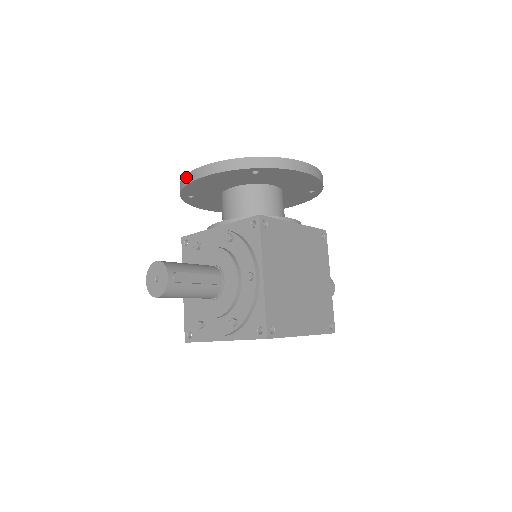
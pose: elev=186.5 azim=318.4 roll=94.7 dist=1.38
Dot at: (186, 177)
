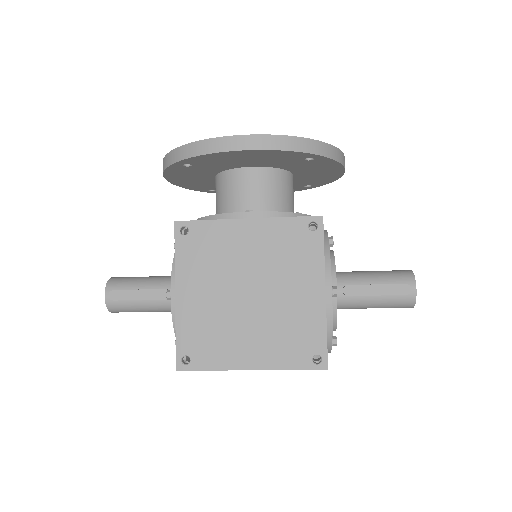
Dot at: occluded
